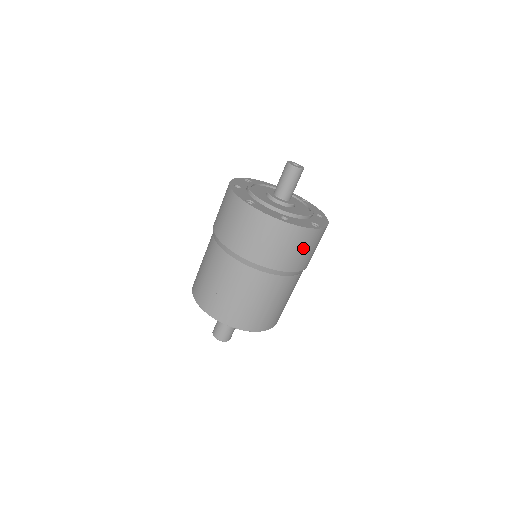
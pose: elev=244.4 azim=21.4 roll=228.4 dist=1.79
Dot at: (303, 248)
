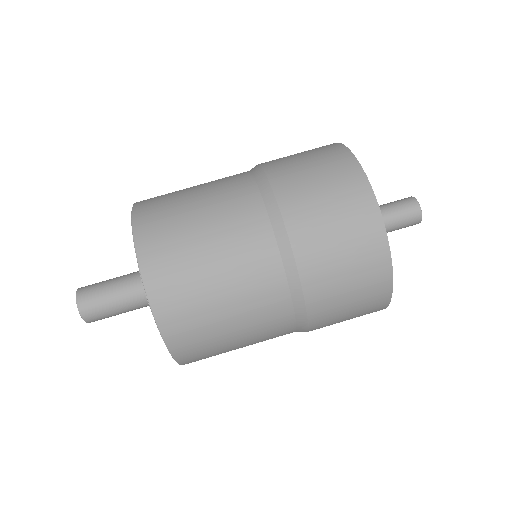
Dot at: (342, 229)
